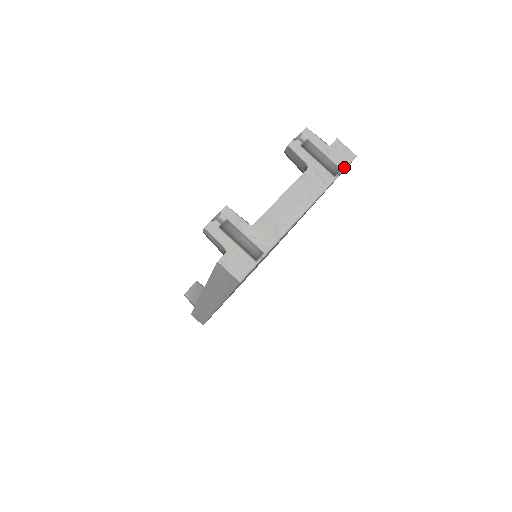
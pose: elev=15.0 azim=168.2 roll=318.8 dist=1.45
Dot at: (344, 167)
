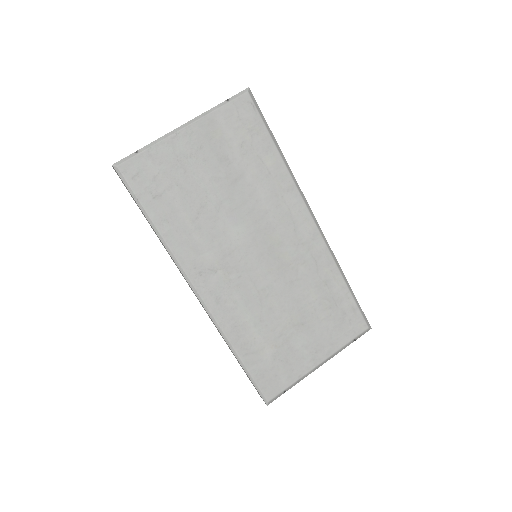
Dot at: (234, 96)
